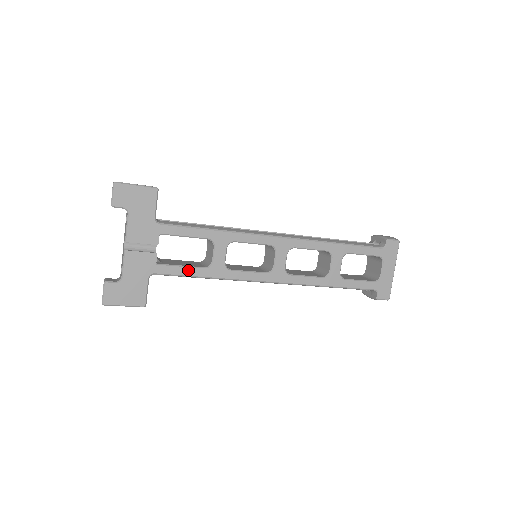
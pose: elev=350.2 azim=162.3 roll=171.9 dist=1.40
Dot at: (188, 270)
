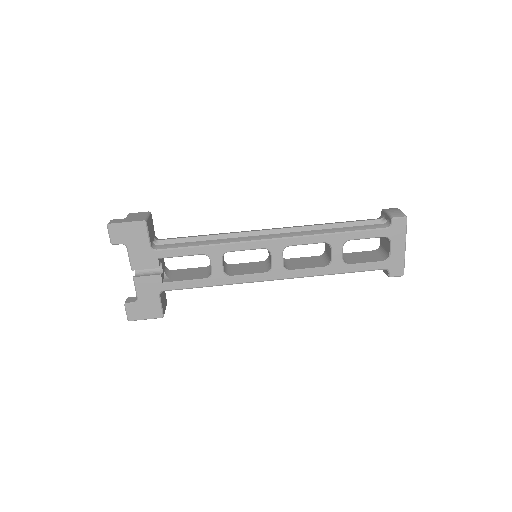
Dot at: (191, 283)
